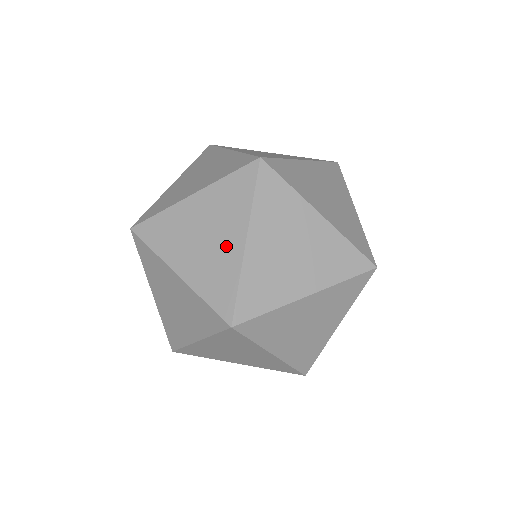
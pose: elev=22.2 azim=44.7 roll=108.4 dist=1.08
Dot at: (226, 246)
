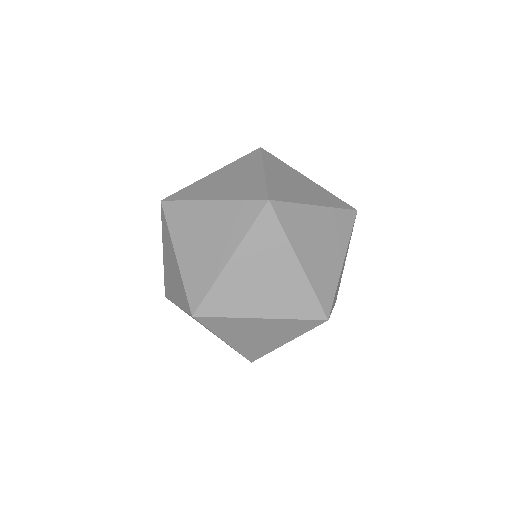
Dot at: (215, 255)
